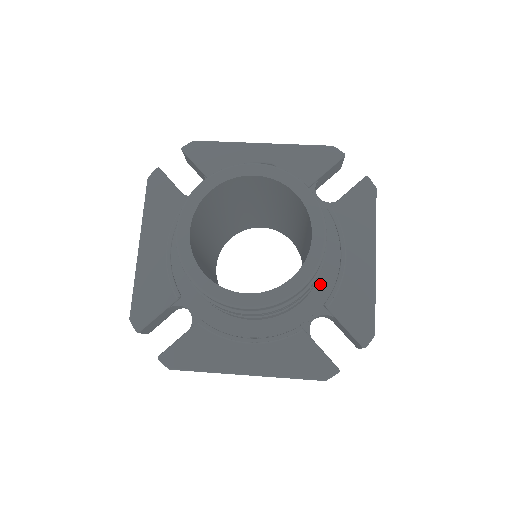
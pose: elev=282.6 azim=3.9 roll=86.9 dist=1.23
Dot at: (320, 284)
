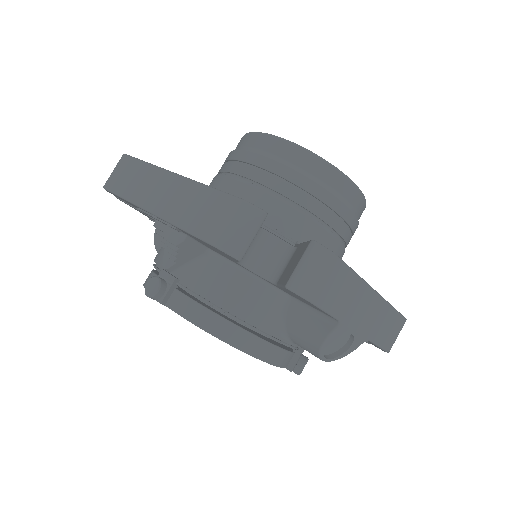
Dot at: occluded
